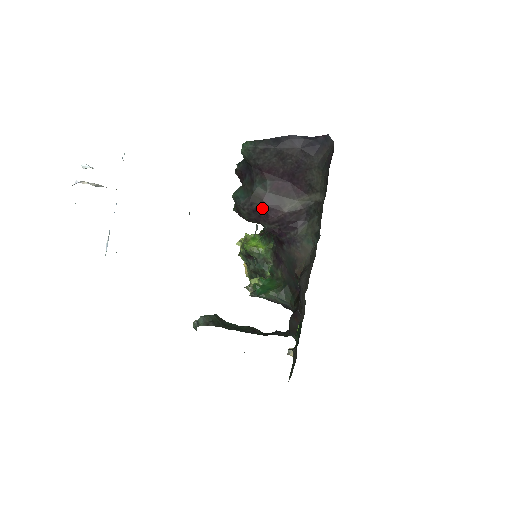
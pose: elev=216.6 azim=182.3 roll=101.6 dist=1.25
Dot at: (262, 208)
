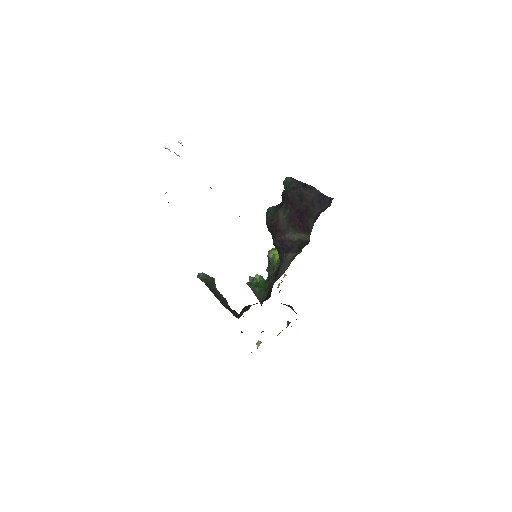
Dot at: (276, 226)
